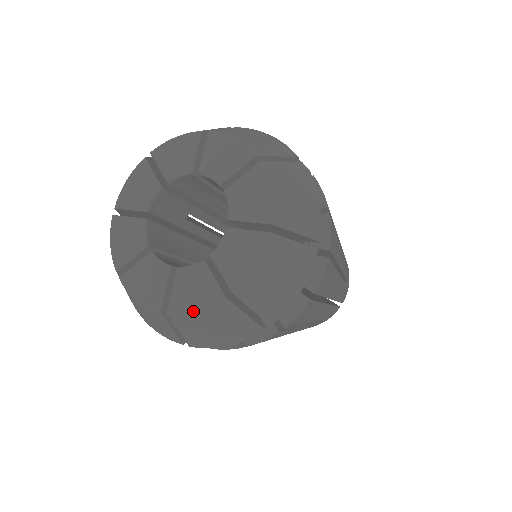
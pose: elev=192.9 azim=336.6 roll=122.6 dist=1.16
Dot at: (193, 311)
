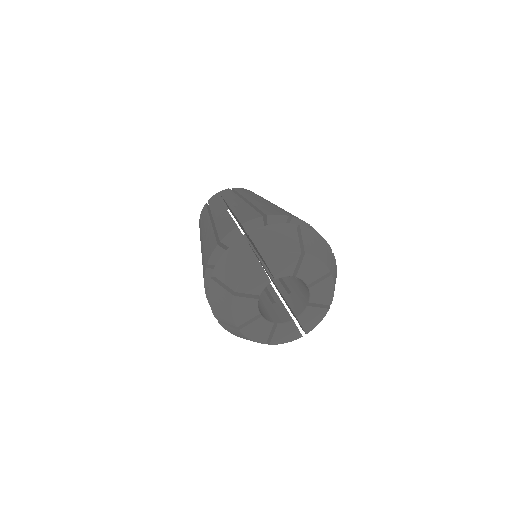
Dot at: (250, 338)
